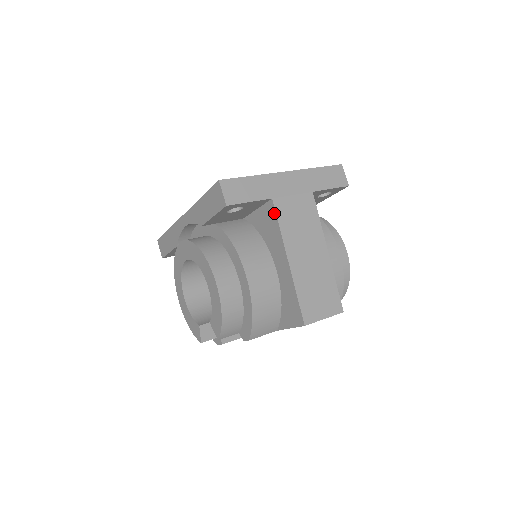
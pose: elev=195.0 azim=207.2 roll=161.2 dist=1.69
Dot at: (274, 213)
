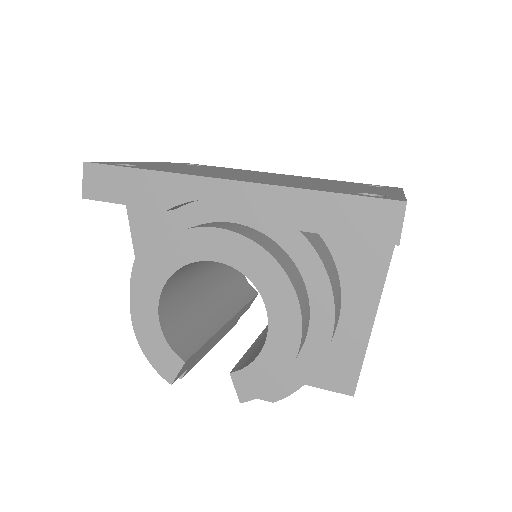
Dot at: (389, 252)
